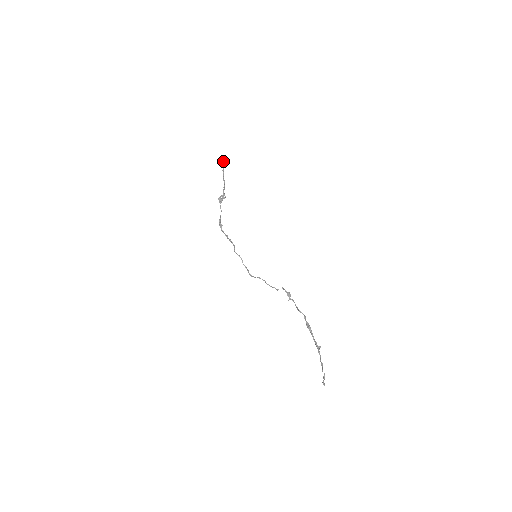
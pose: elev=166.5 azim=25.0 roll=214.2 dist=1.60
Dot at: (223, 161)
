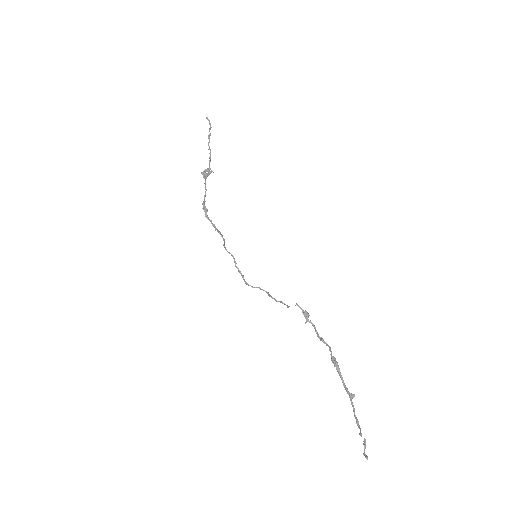
Dot at: (209, 124)
